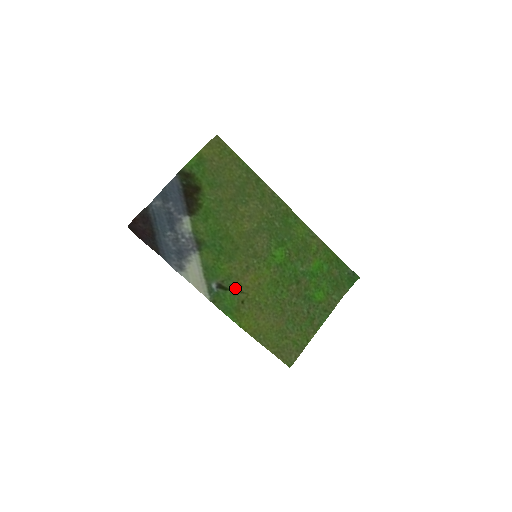
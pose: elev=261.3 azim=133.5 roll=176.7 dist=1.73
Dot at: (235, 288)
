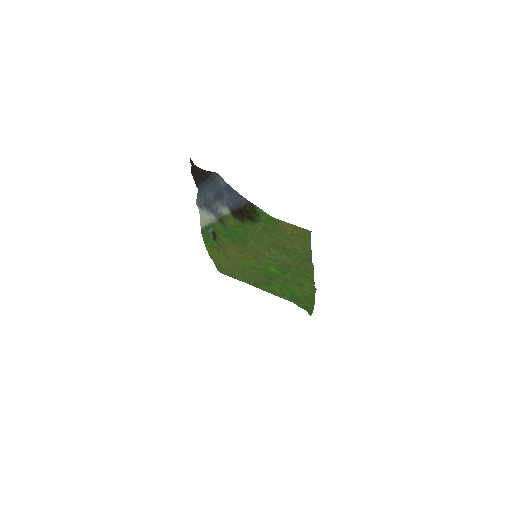
Dot at: (221, 245)
